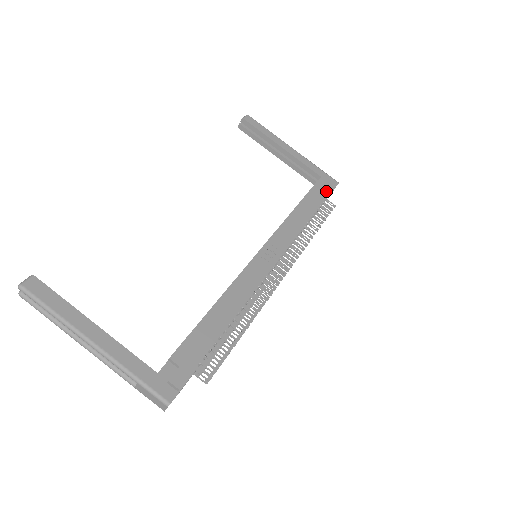
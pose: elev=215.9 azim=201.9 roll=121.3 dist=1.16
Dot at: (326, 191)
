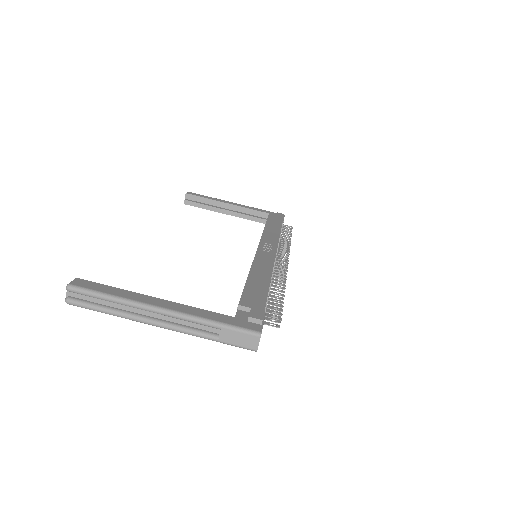
Dot at: (280, 217)
